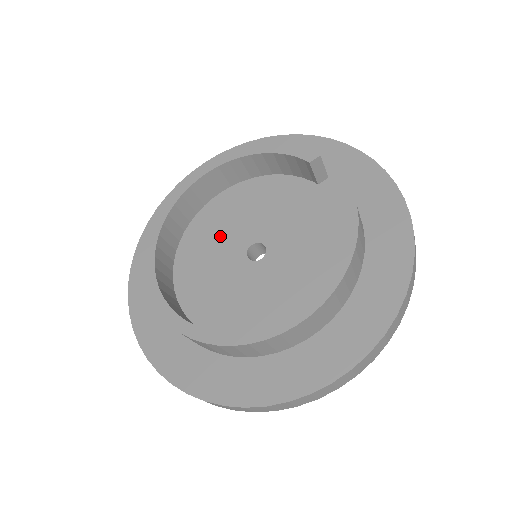
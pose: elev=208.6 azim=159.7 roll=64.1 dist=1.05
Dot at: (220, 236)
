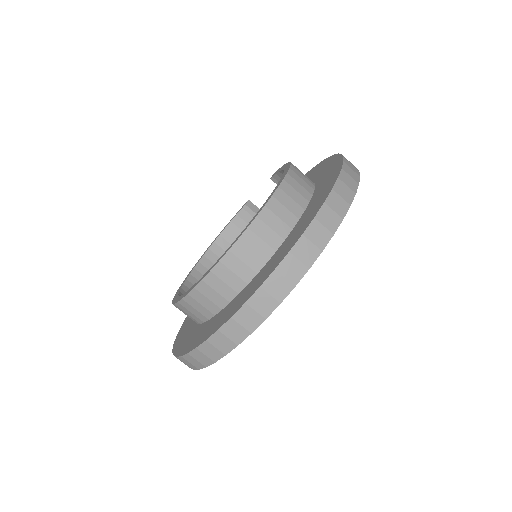
Dot at: occluded
